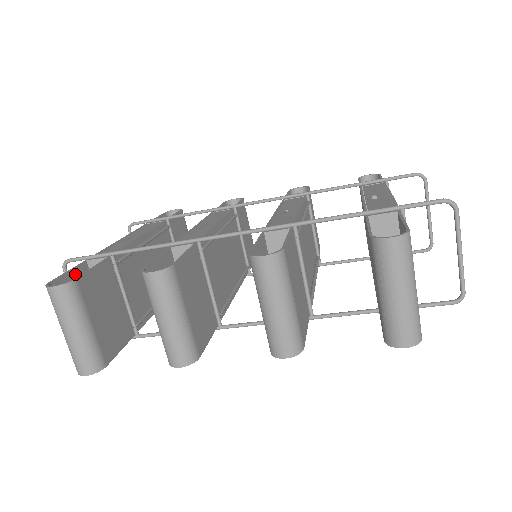
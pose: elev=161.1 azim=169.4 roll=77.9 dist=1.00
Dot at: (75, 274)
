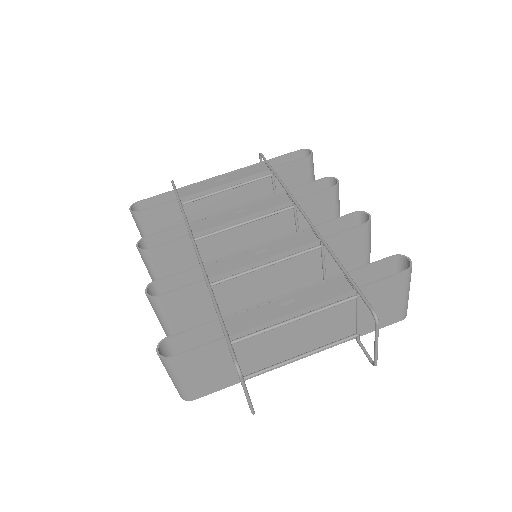
Dot at: (161, 198)
